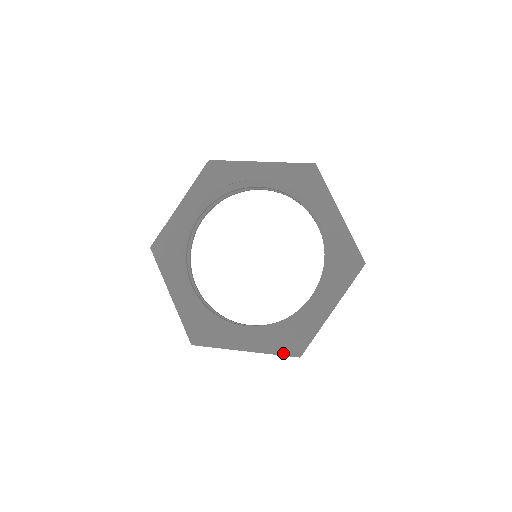
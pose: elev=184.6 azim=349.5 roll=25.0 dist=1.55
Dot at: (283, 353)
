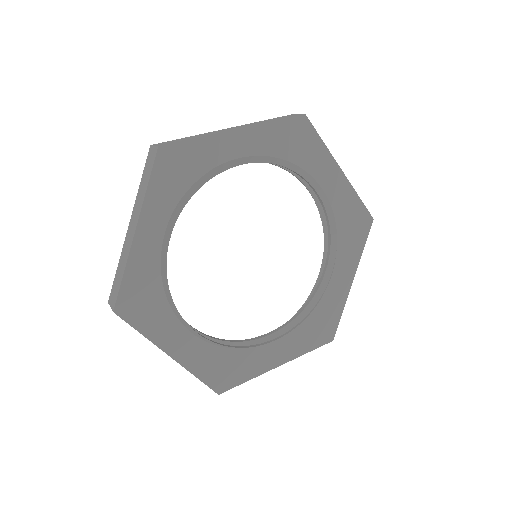
Dot at: (317, 346)
